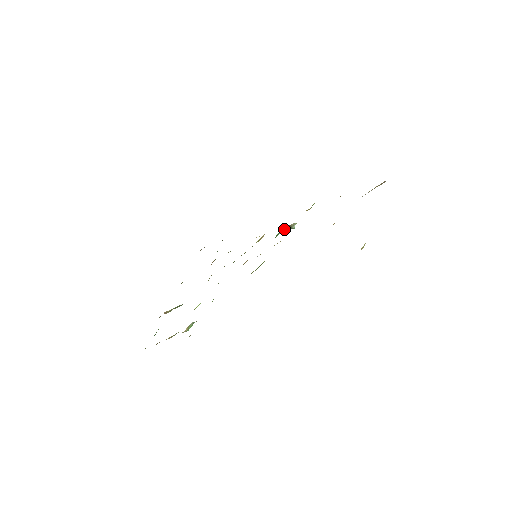
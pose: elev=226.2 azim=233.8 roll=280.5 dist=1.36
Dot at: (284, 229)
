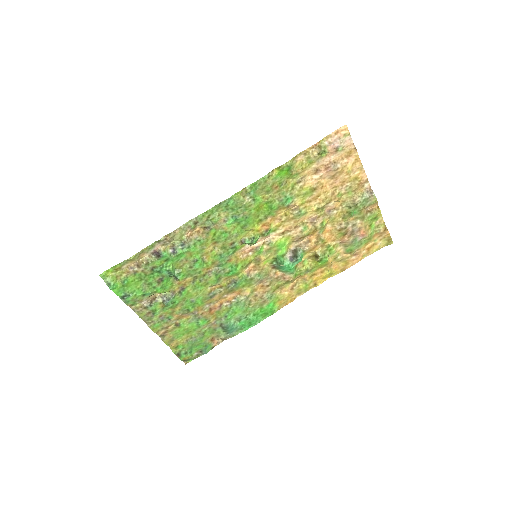
Dot at: (291, 259)
